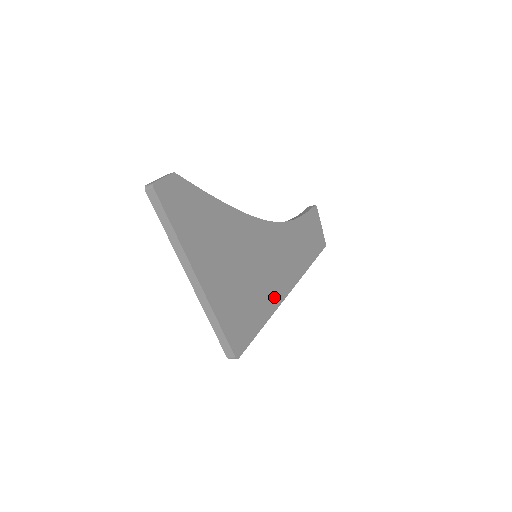
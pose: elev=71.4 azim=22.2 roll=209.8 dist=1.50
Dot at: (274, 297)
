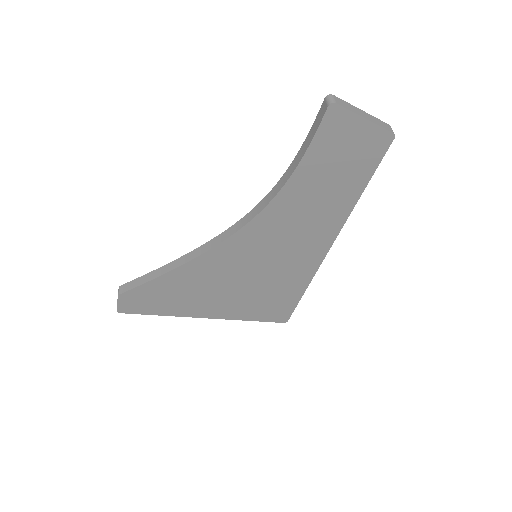
Dot at: (304, 270)
